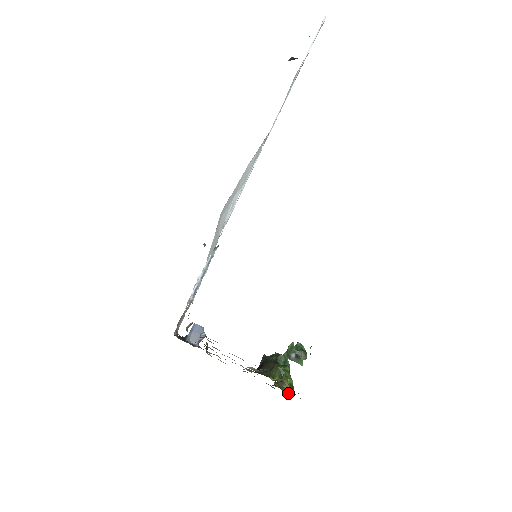
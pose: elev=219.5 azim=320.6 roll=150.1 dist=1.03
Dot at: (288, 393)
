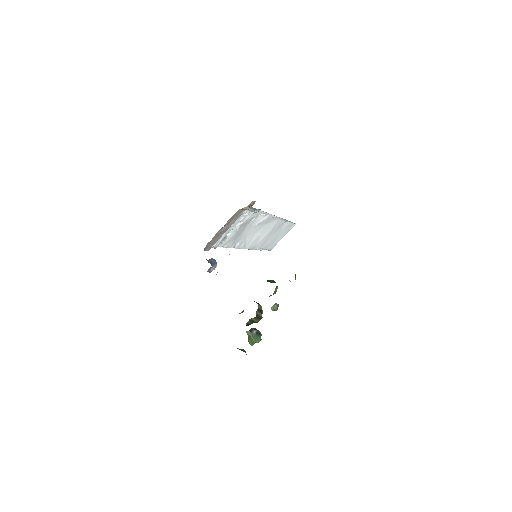
Dot at: occluded
